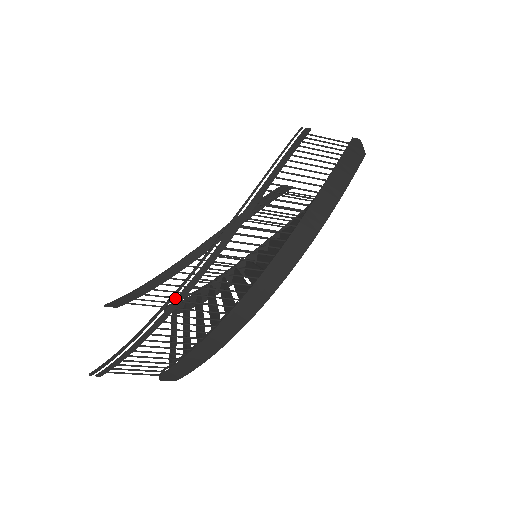
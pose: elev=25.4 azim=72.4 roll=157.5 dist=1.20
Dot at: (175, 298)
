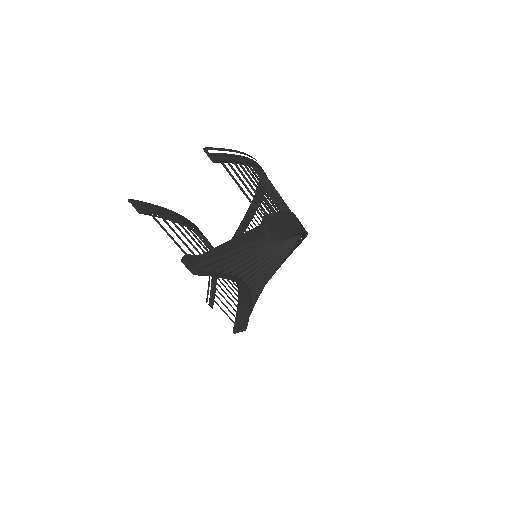
Dot at: (197, 250)
